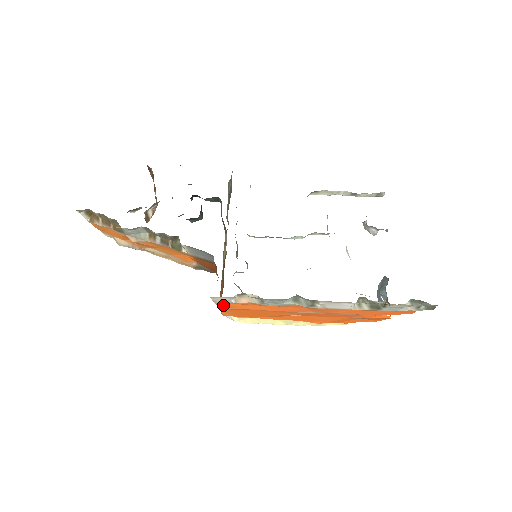
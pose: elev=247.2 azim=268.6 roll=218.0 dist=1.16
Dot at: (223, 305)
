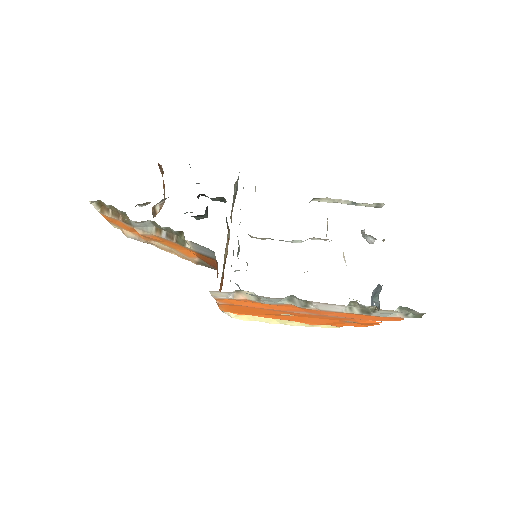
Dot at: (221, 300)
